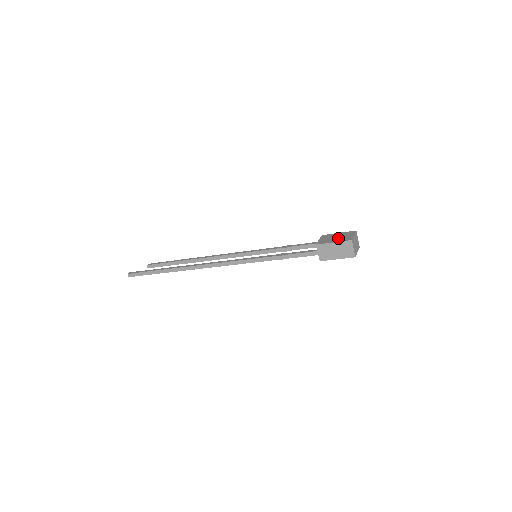
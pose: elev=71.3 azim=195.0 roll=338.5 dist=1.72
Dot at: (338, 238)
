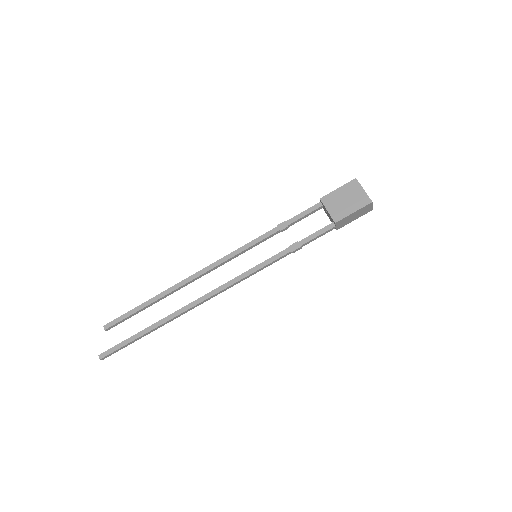
Dot at: (351, 202)
